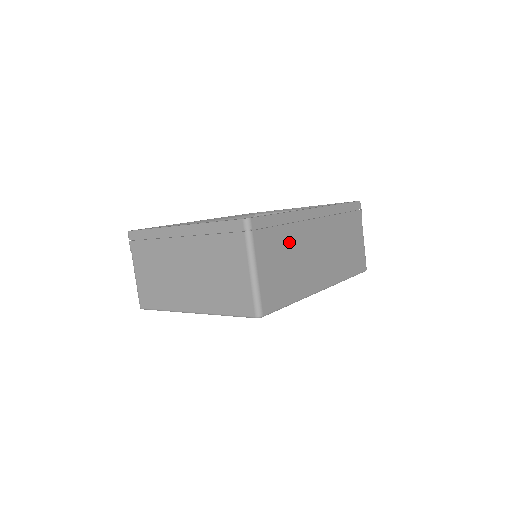
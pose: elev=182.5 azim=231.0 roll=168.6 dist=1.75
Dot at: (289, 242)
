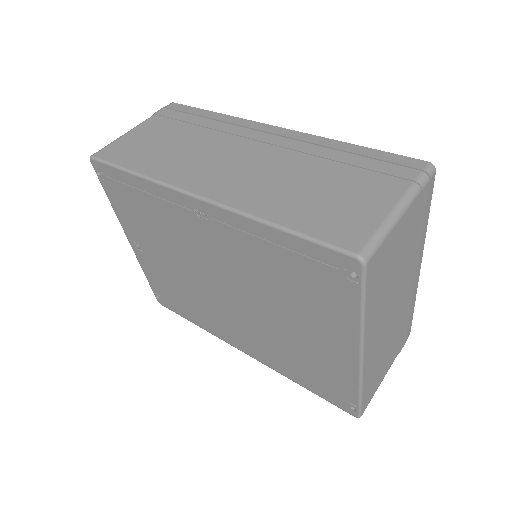
Dot at: (197, 132)
